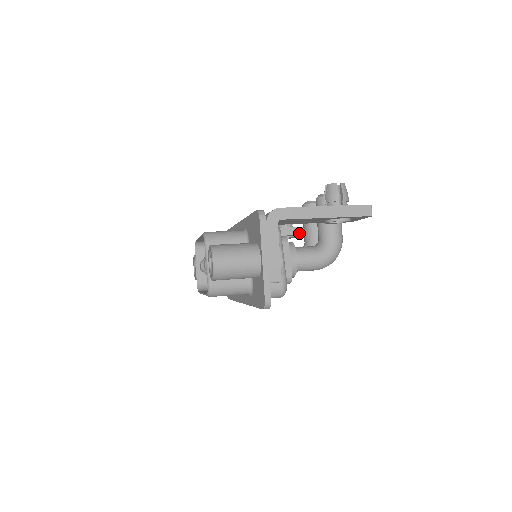
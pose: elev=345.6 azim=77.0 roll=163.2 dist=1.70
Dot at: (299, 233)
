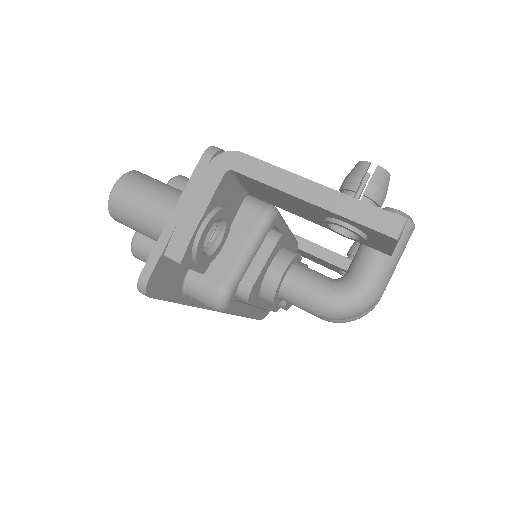
Dot at: occluded
